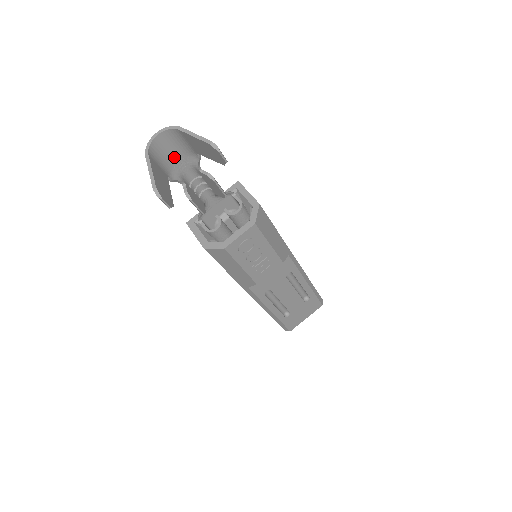
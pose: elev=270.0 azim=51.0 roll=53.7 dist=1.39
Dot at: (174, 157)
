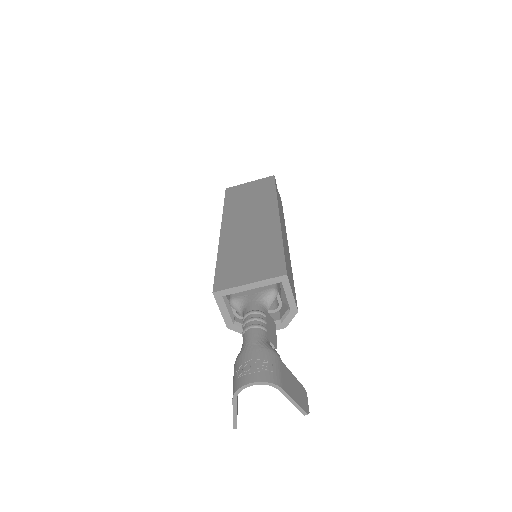
Dot at: (252, 357)
